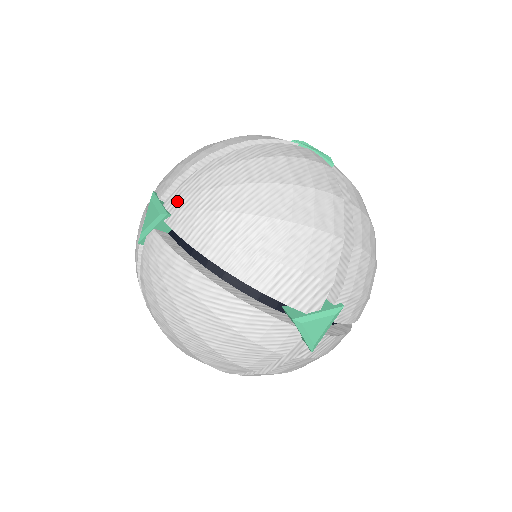
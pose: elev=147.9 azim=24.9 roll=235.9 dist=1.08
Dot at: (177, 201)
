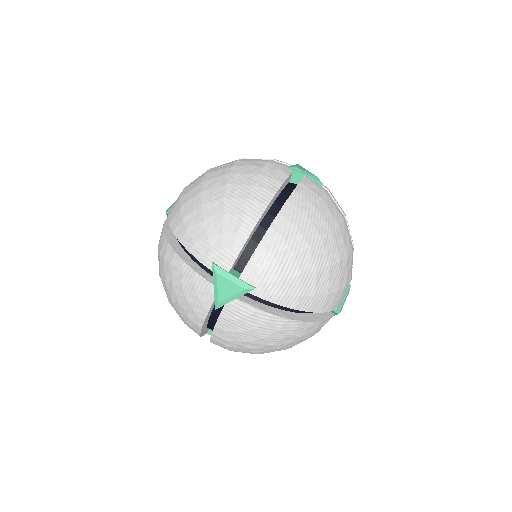
Dot at: (257, 275)
